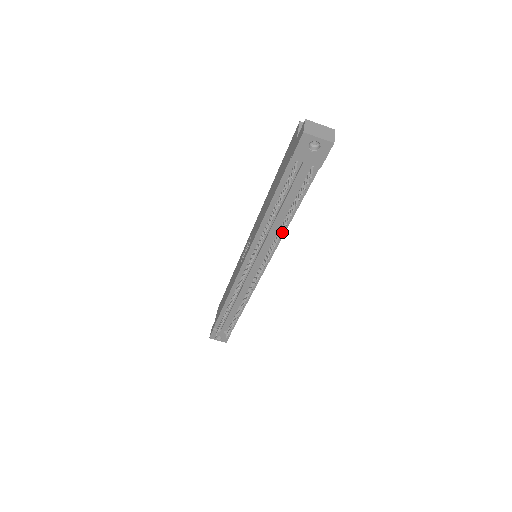
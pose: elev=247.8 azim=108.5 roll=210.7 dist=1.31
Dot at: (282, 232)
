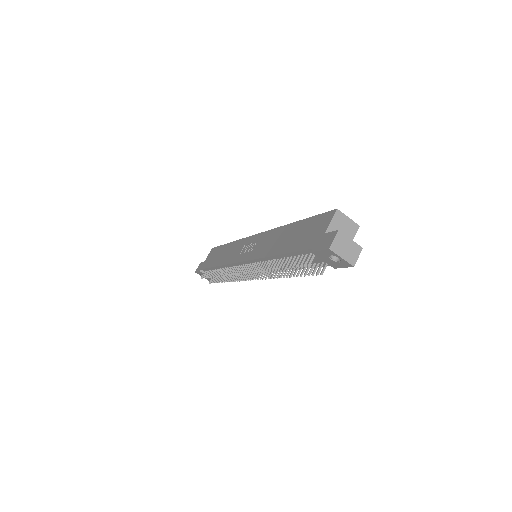
Dot at: occluded
